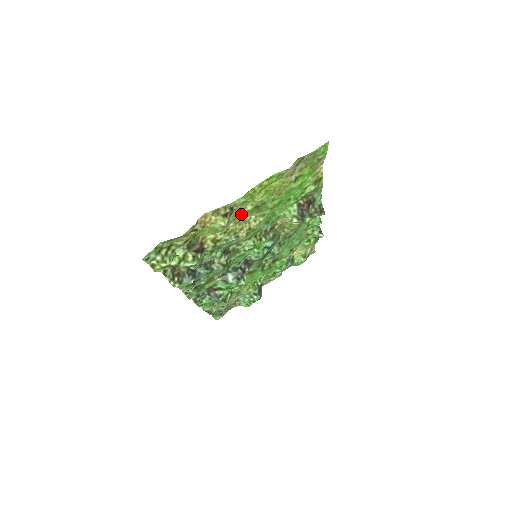
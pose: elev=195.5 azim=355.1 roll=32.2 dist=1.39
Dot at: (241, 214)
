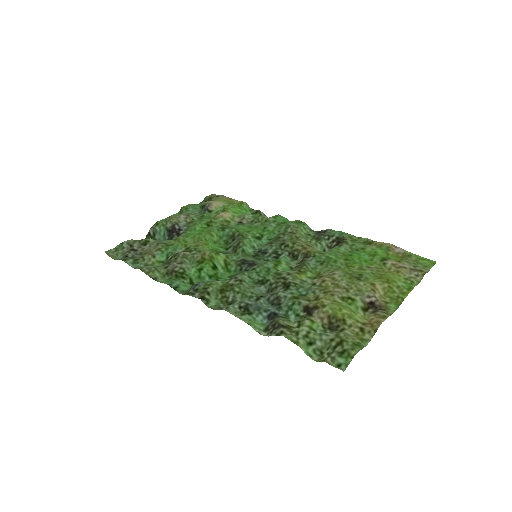
Dot at: (350, 285)
